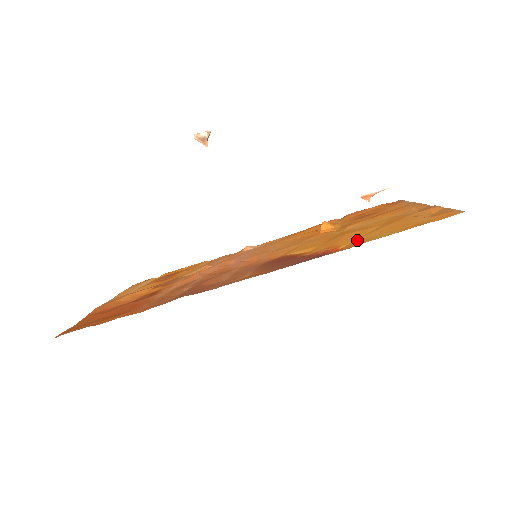
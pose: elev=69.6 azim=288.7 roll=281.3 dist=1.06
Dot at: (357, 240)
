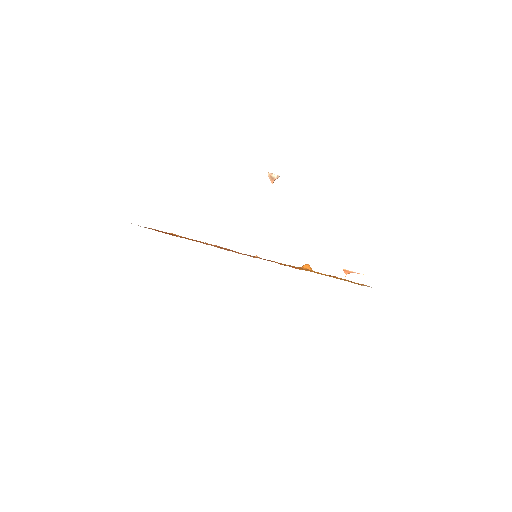
Dot at: (310, 271)
